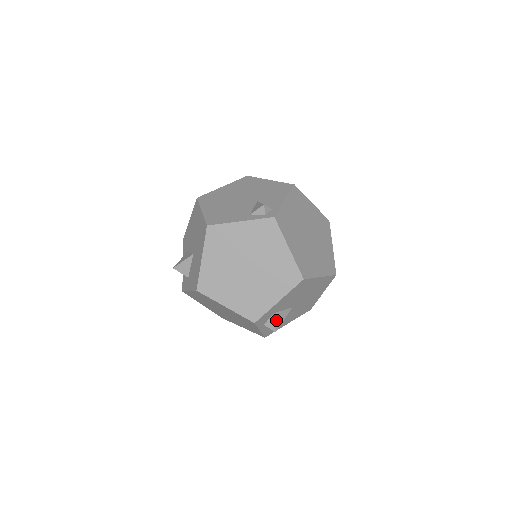
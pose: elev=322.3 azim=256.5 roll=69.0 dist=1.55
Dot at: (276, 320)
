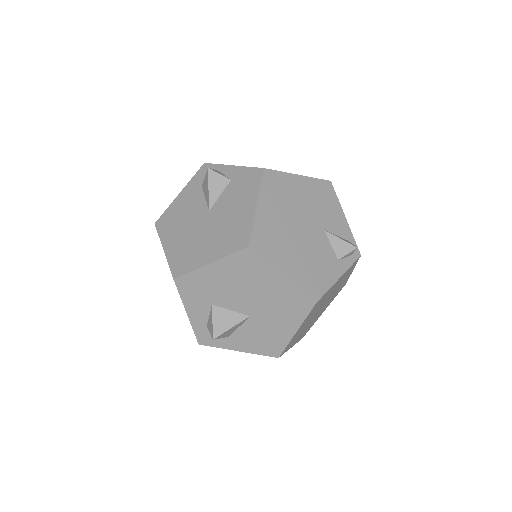
Dot at: occluded
